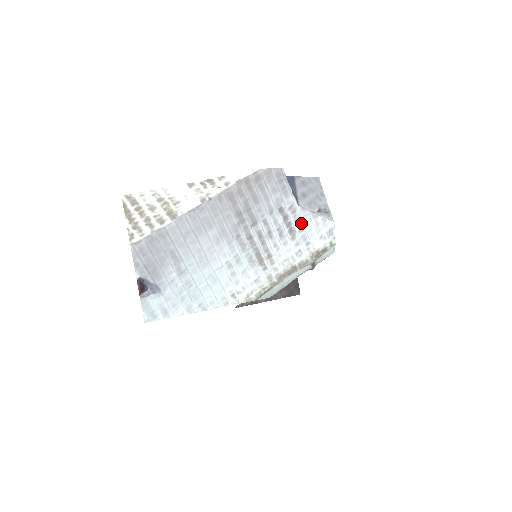
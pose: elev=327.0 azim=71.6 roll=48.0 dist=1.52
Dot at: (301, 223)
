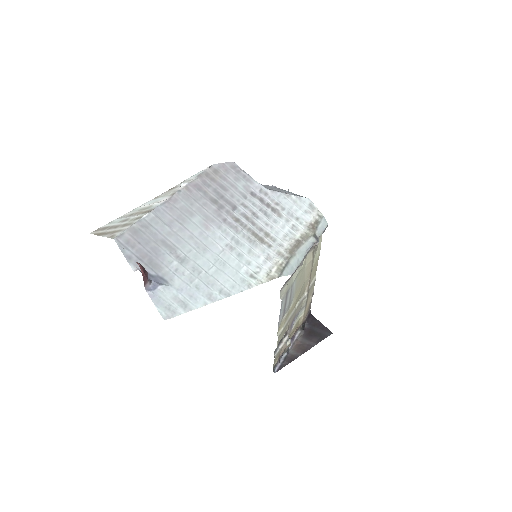
Dot at: (279, 203)
